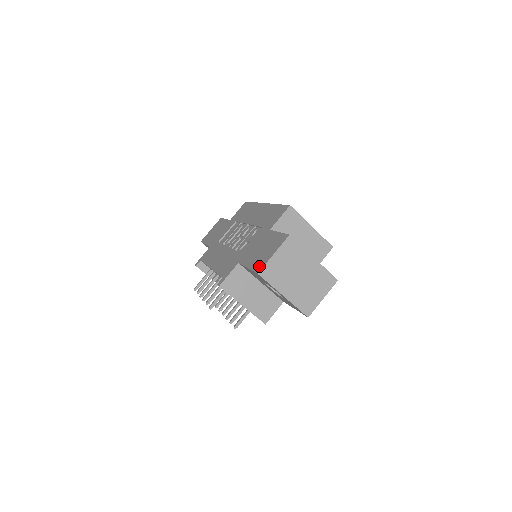
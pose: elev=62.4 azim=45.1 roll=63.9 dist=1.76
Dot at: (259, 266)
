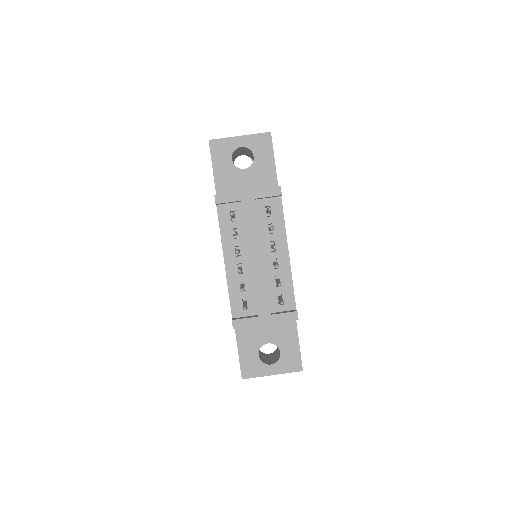
Dot at: occluded
